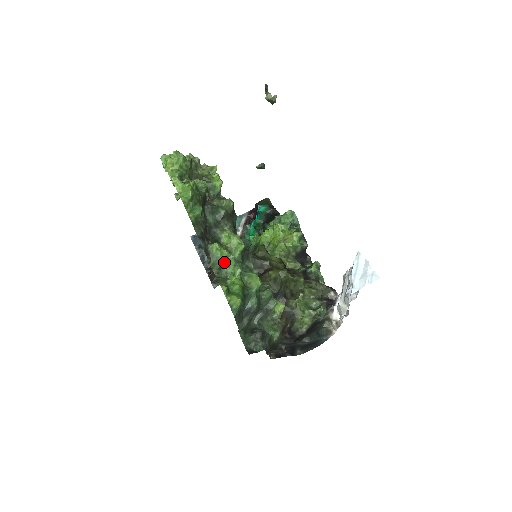
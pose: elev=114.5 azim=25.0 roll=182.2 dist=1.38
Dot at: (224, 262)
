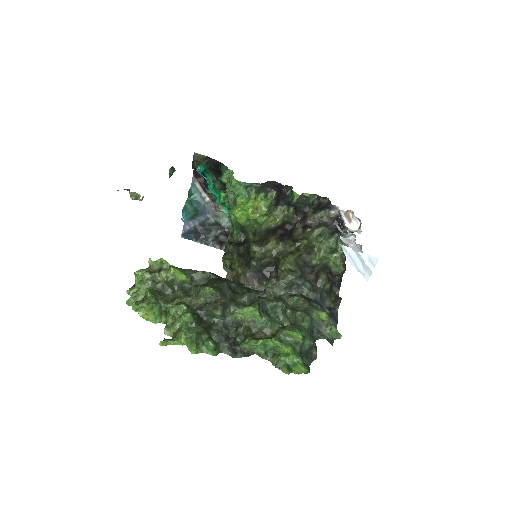
Dot at: (263, 348)
